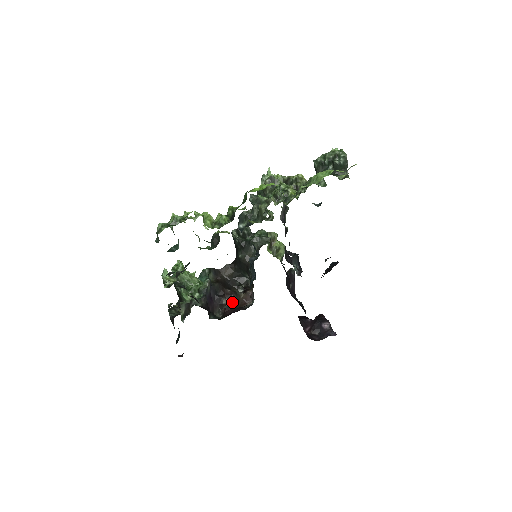
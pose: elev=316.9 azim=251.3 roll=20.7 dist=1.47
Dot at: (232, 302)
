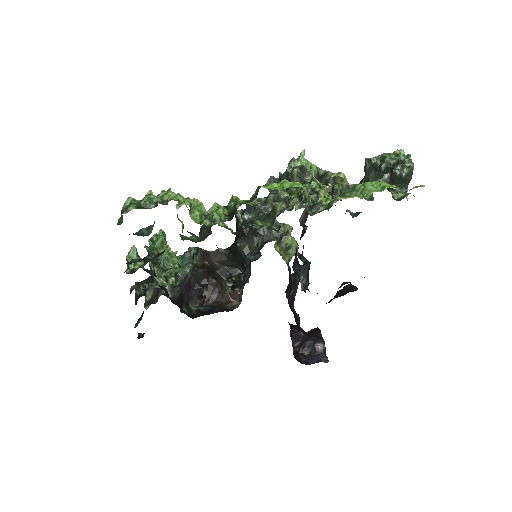
Dot at: (214, 296)
